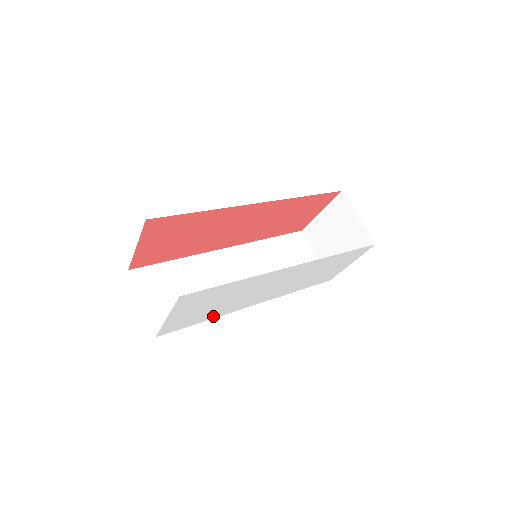
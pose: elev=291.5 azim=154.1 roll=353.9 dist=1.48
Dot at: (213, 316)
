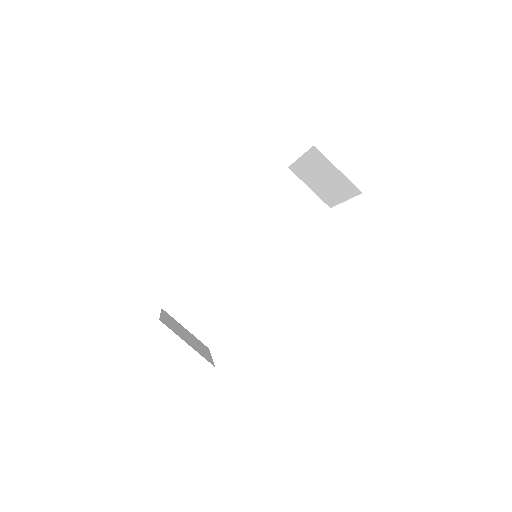
Dot at: occluded
